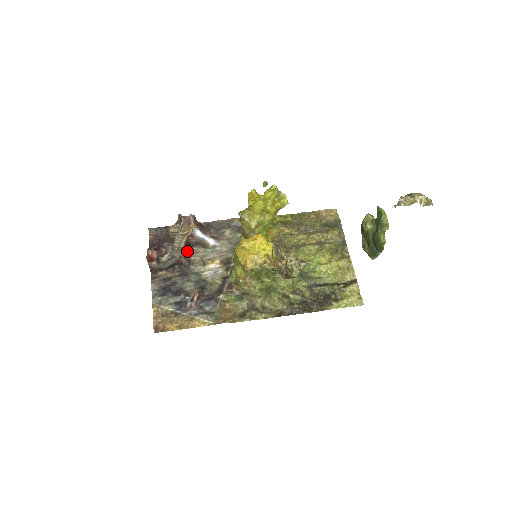
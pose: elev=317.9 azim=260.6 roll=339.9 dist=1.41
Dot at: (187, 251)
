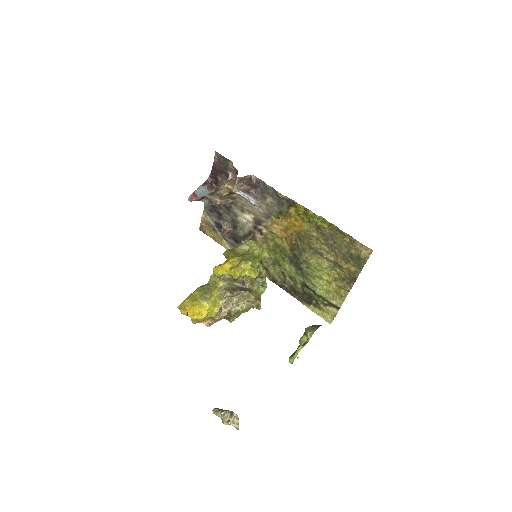
Dot at: (231, 196)
